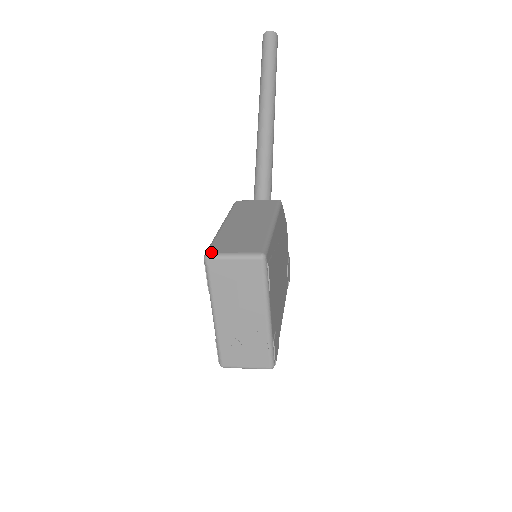
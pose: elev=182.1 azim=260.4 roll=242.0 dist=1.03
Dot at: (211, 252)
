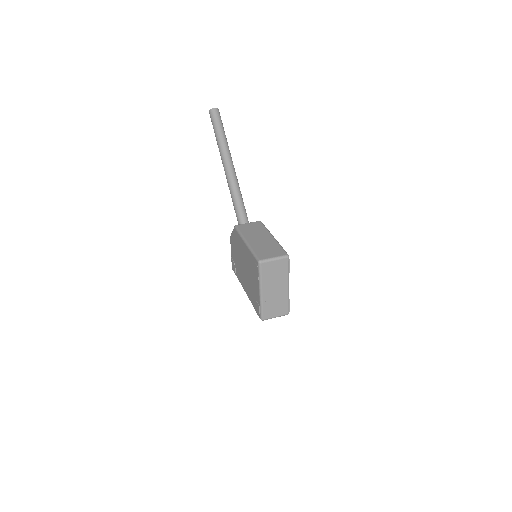
Dot at: (261, 259)
